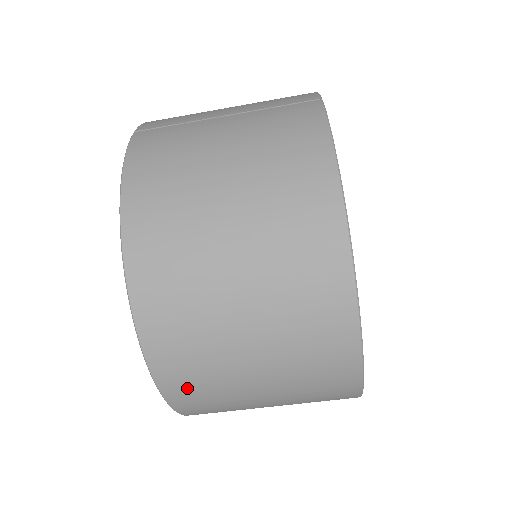
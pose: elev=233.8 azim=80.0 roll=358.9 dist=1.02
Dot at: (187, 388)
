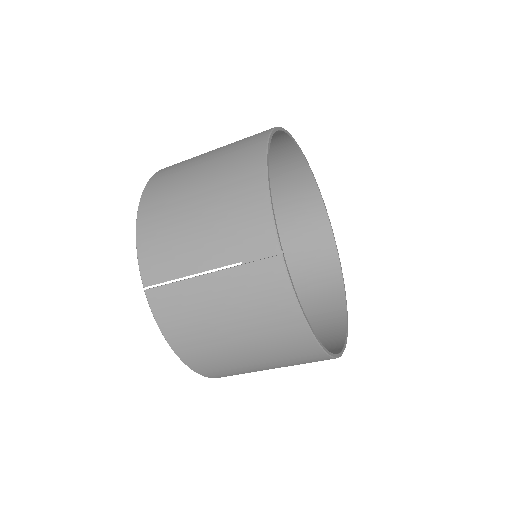
Dot at: occluded
